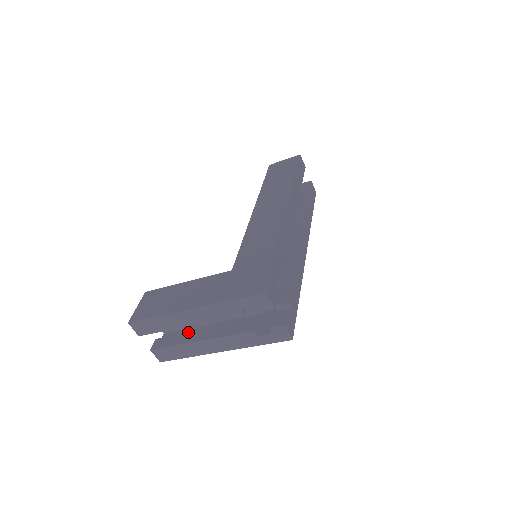
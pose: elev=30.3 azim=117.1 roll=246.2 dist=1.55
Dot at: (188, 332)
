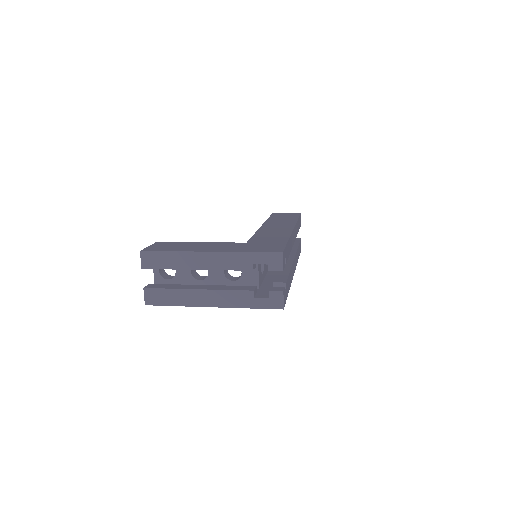
Dot at: occluded
